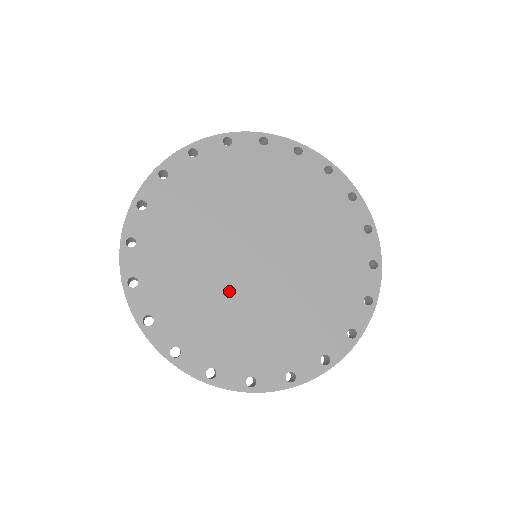
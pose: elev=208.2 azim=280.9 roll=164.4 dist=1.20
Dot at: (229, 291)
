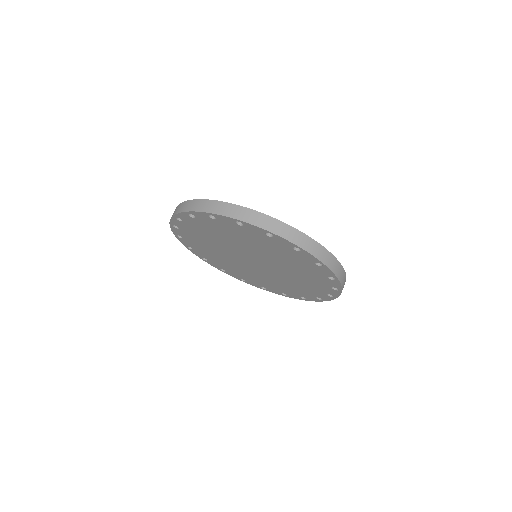
Dot at: (259, 273)
